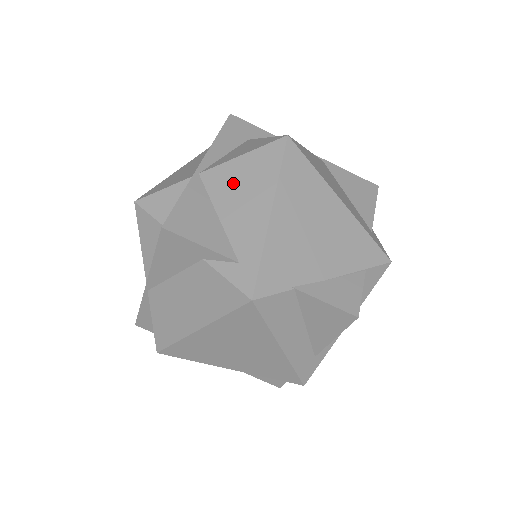
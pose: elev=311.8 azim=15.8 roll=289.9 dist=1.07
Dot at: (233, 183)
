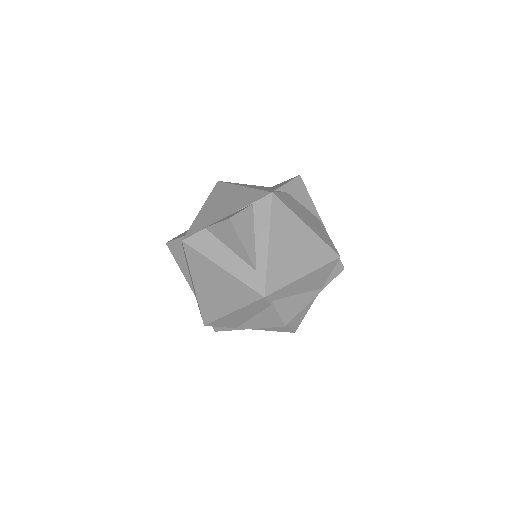
Dot at: occluded
